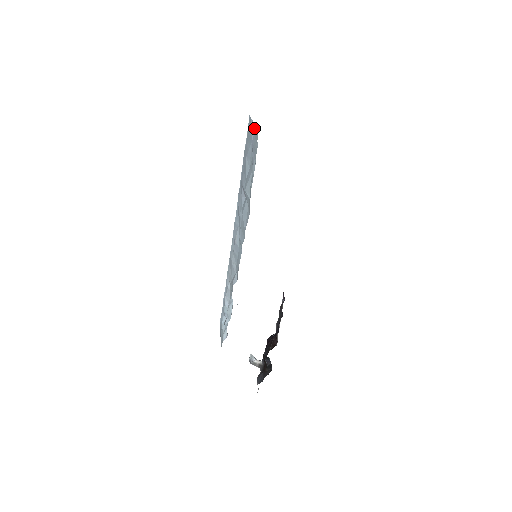
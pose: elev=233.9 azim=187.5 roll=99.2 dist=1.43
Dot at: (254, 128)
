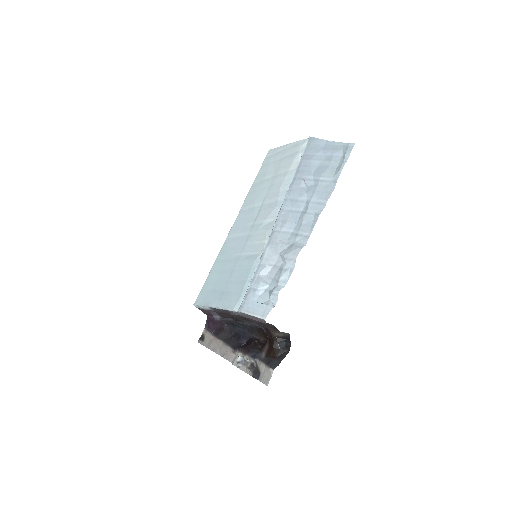
Dot at: (323, 142)
